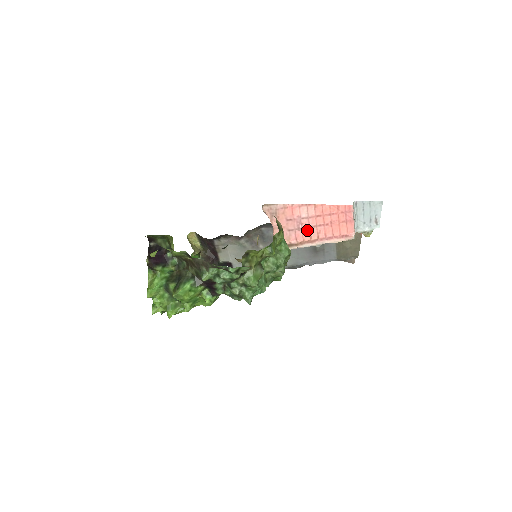
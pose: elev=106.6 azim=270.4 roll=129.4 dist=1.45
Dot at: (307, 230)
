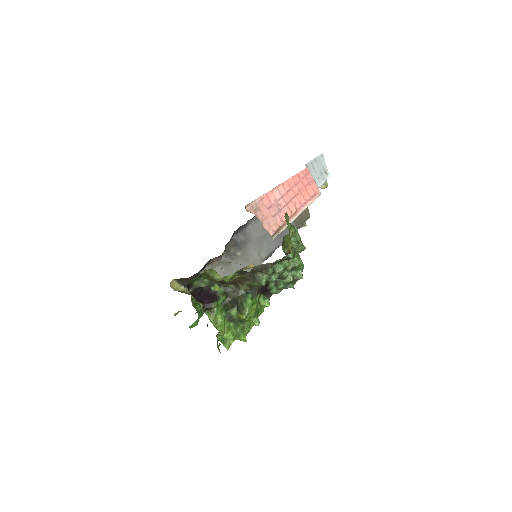
Dot at: (286, 208)
